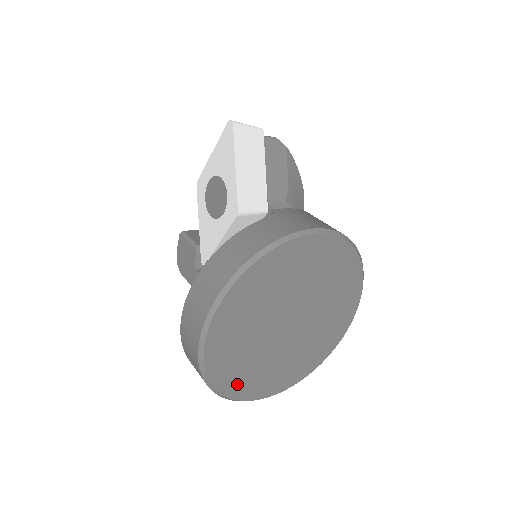
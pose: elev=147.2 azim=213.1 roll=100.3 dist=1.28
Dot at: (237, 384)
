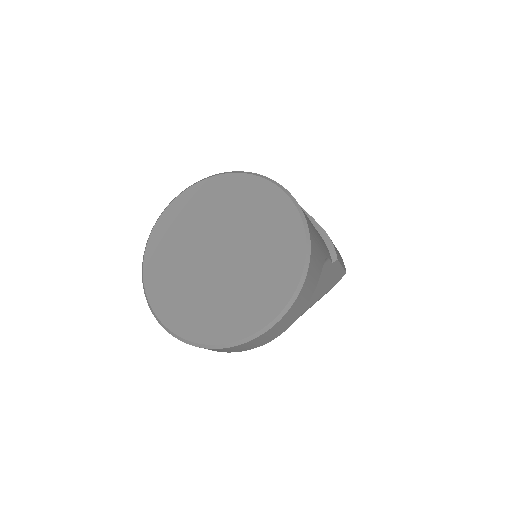
Dot at: (212, 329)
